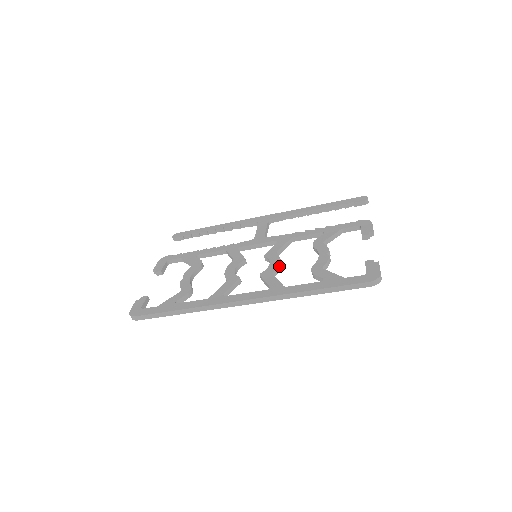
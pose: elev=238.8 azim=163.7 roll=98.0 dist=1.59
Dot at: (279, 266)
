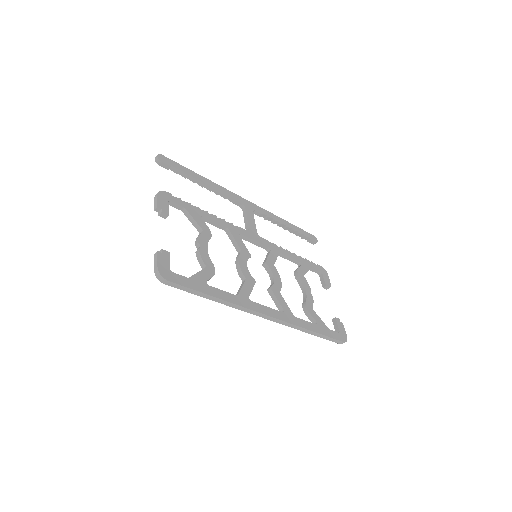
Dot at: (281, 285)
